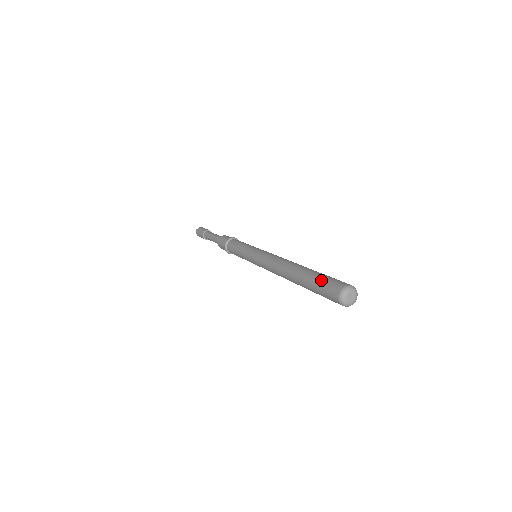
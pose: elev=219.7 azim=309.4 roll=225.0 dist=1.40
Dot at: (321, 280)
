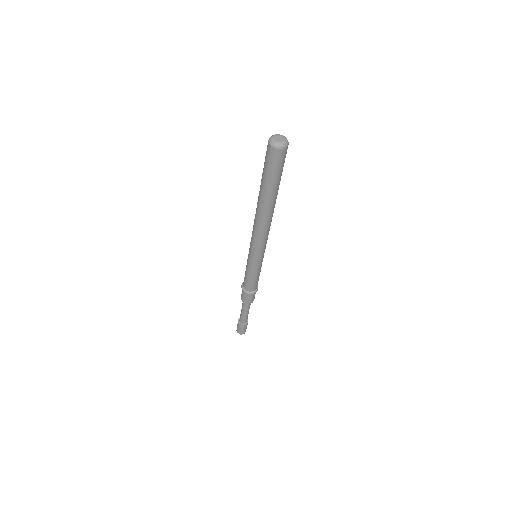
Dot at: (264, 164)
